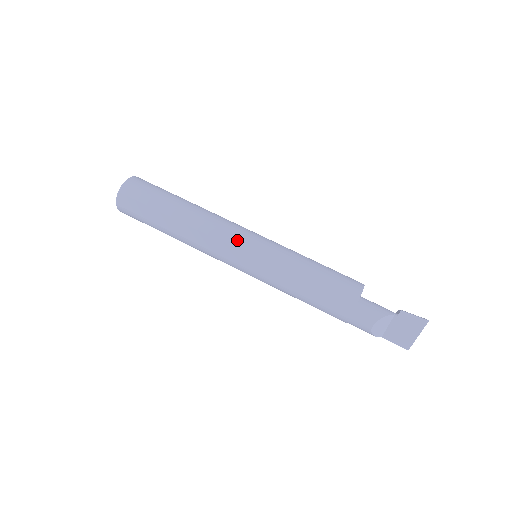
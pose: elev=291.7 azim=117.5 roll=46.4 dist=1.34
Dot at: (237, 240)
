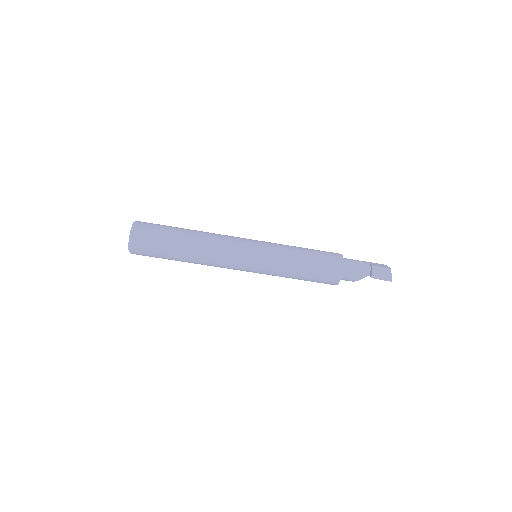
Dot at: (238, 269)
